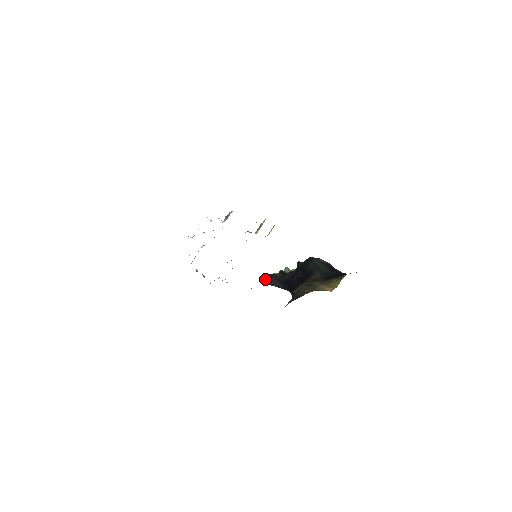
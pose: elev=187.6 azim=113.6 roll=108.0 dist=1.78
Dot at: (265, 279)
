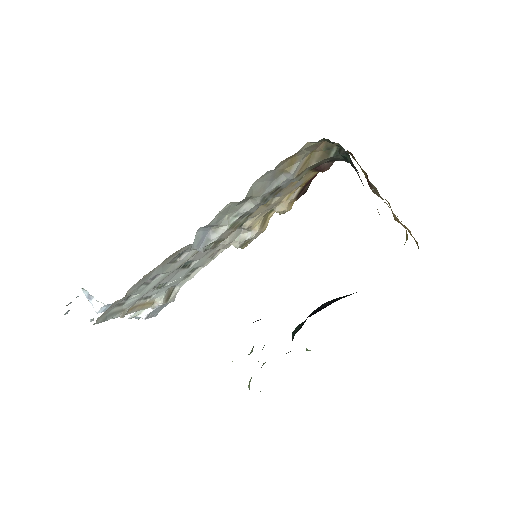
Dot at: occluded
